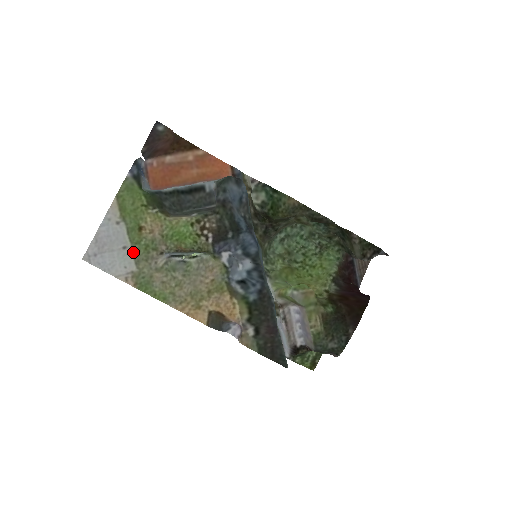
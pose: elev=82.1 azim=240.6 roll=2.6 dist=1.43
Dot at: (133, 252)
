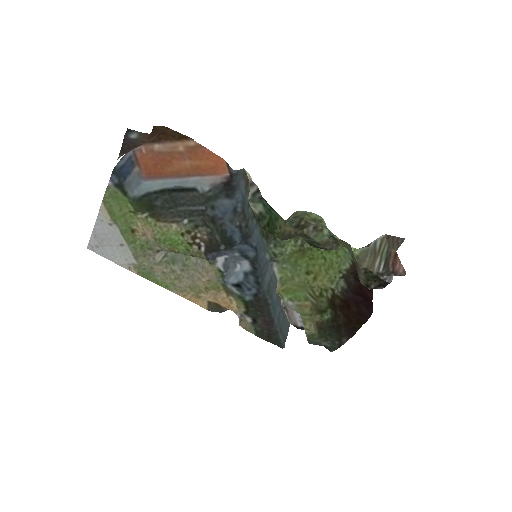
Dot at: (130, 249)
